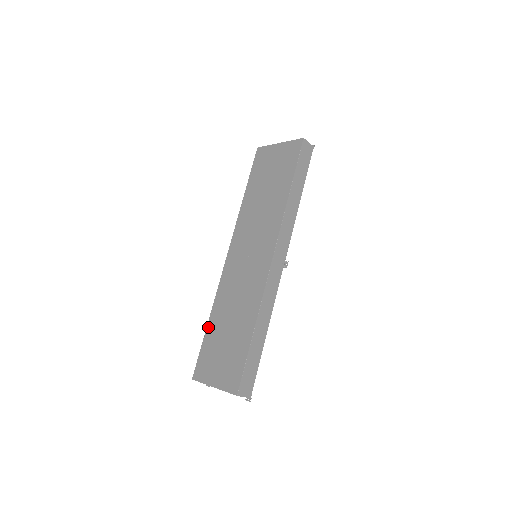
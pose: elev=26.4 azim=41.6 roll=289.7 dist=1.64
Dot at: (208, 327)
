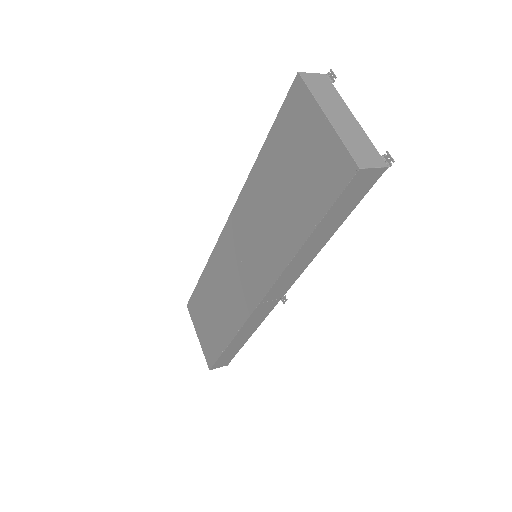
Dot at: (201, 280)
